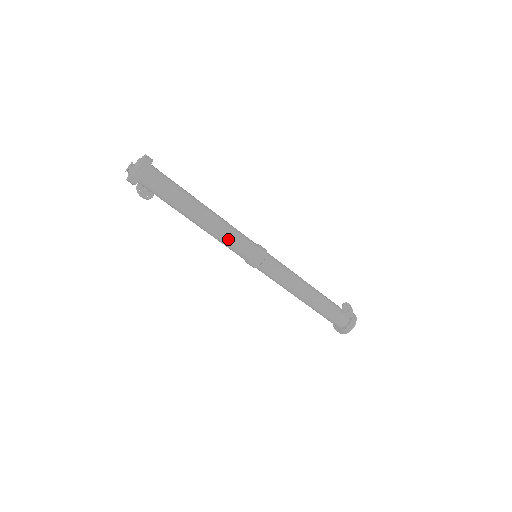
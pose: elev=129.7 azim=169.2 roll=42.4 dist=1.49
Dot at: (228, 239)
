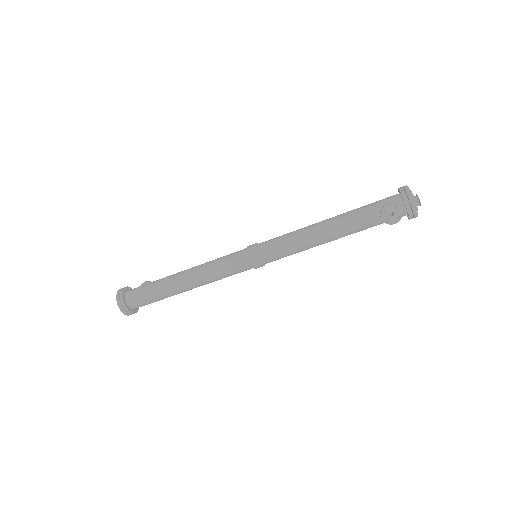
Dot at: occluded
